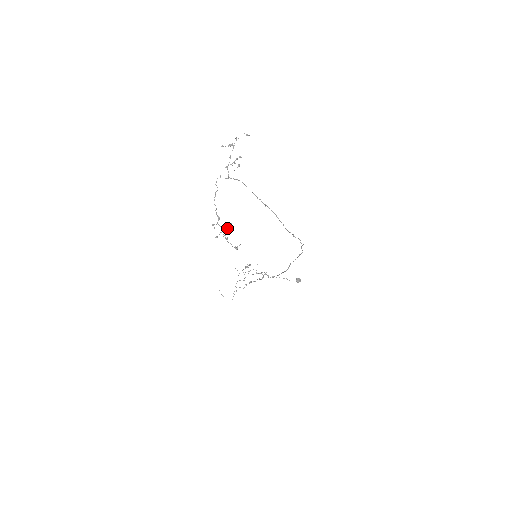
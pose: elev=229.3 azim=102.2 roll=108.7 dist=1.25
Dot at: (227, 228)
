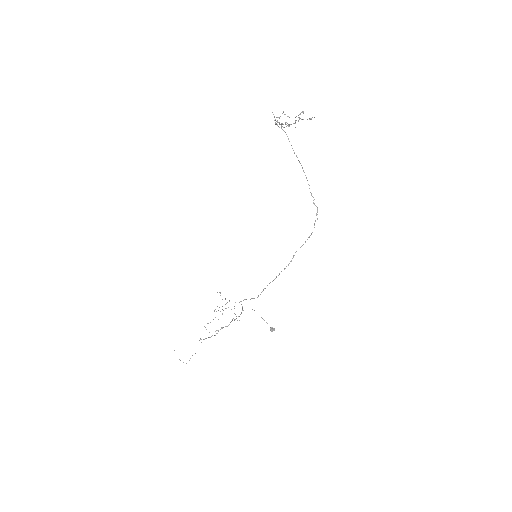
Dot at: occluded
